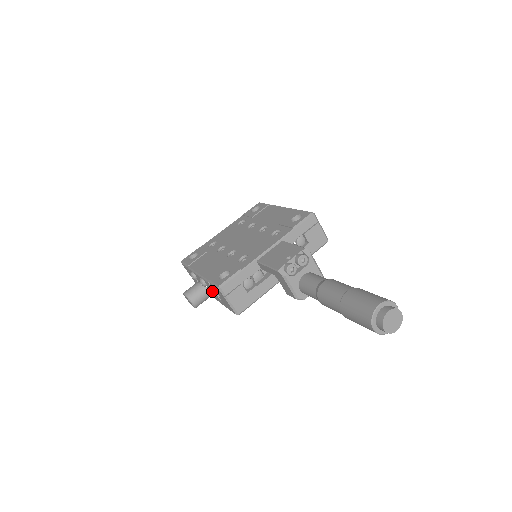
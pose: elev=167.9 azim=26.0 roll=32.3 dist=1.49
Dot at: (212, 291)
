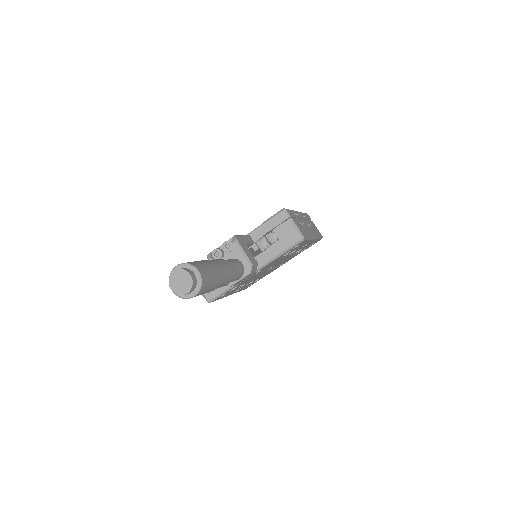
Dot at: occluded
